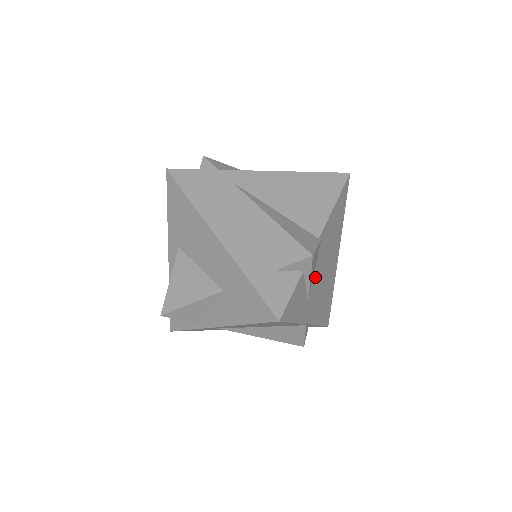
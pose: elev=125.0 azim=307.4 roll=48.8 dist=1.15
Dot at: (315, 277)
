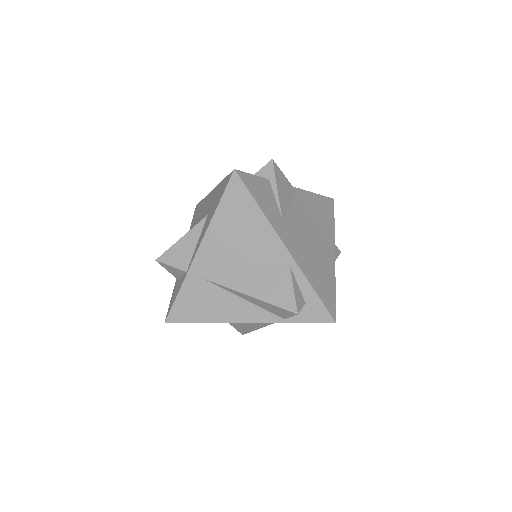
Dot at: (291, 214)
